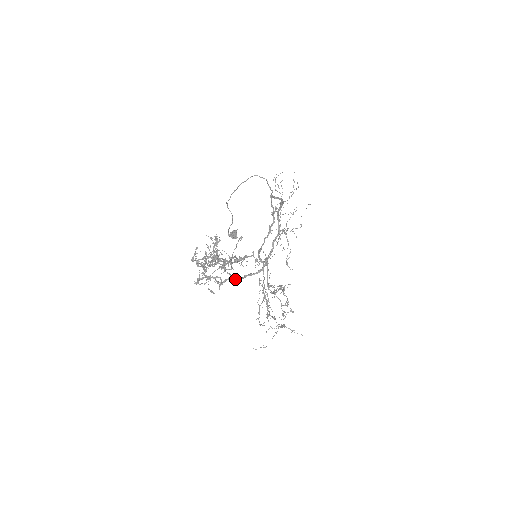
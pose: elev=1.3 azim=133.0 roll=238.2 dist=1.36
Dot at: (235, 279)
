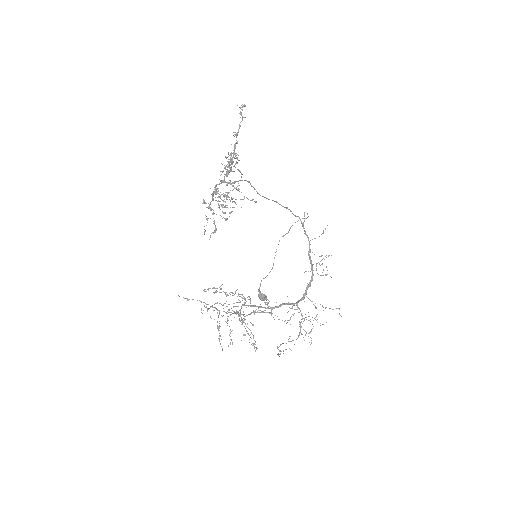
Dot at: (224, 180)
